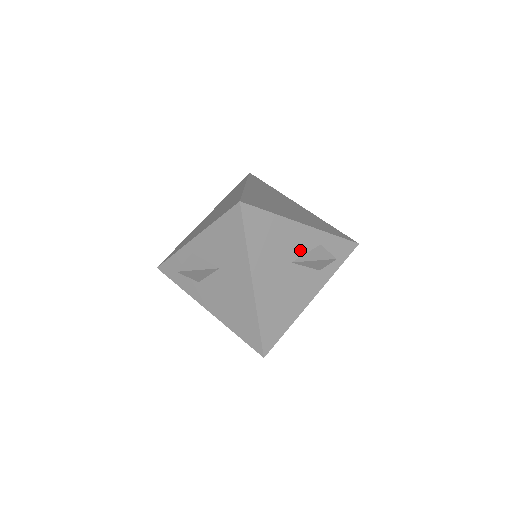
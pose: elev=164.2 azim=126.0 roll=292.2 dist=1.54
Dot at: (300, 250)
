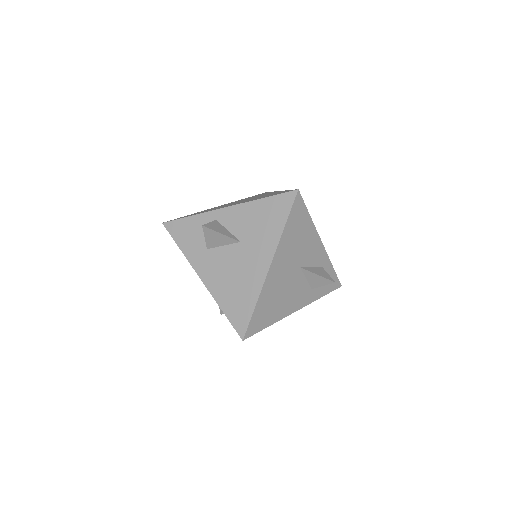
Dot at: (310, 261)
